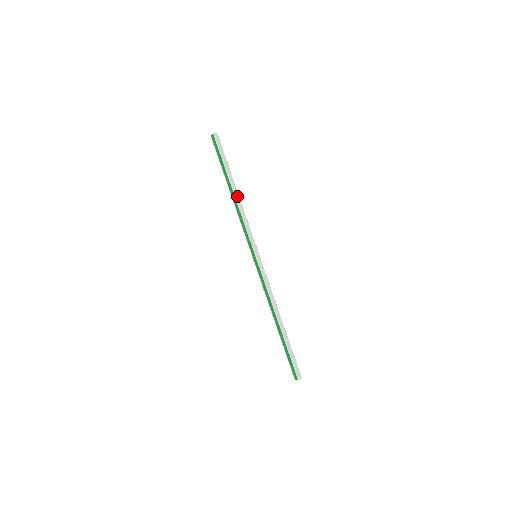
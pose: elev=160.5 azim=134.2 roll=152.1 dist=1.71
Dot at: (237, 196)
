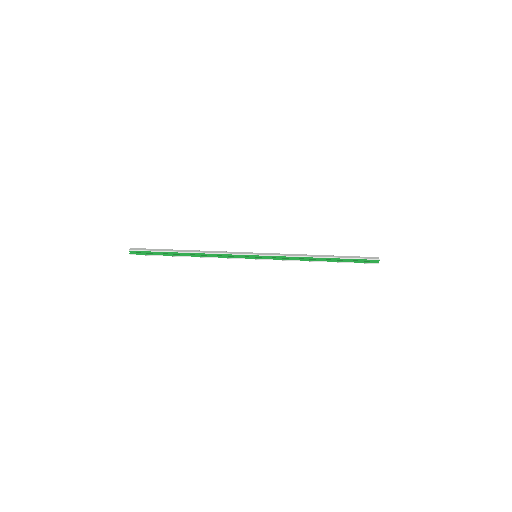
Dot at: (195, 251)
